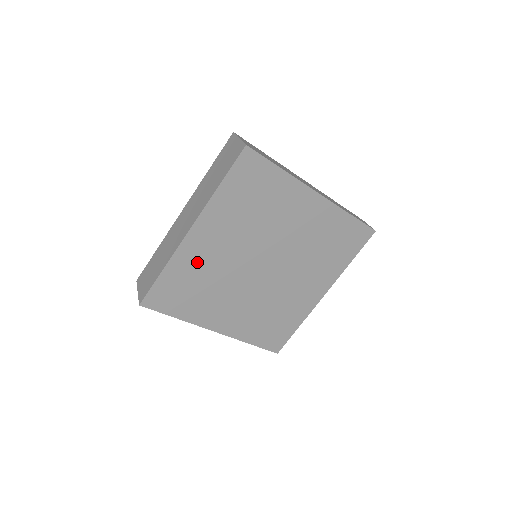
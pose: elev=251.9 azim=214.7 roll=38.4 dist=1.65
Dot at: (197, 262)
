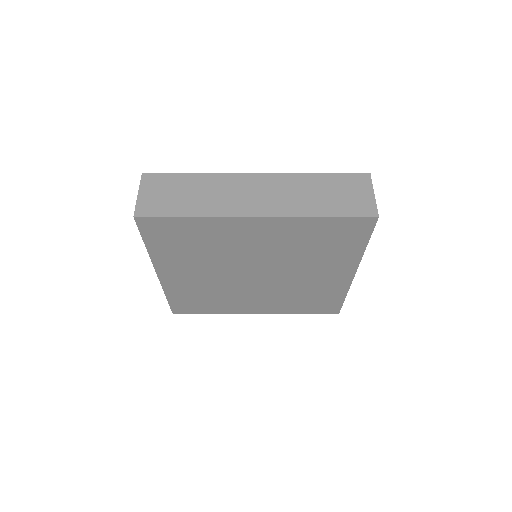
Dot at: (223, 235)
